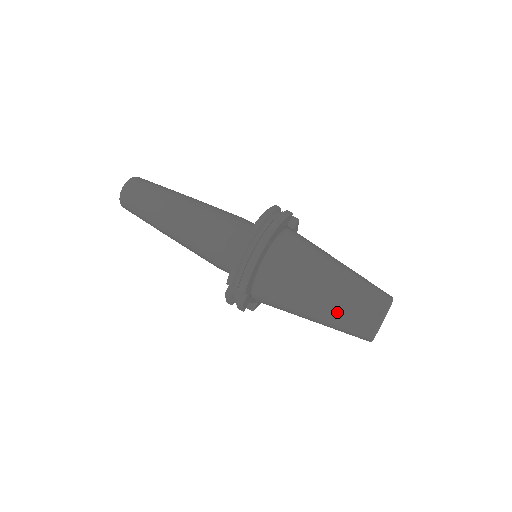
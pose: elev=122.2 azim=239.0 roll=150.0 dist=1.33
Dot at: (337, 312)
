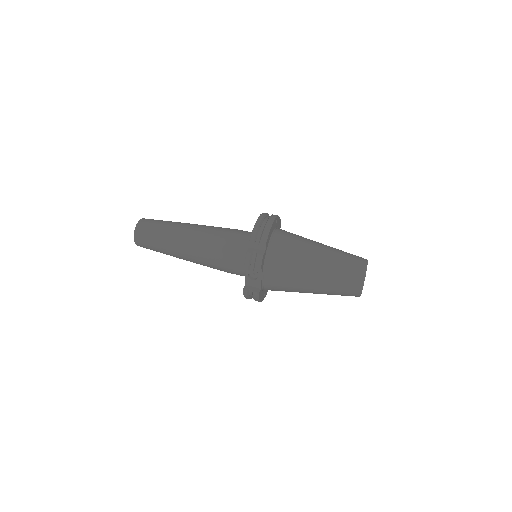
Dot at: (335, 259)
